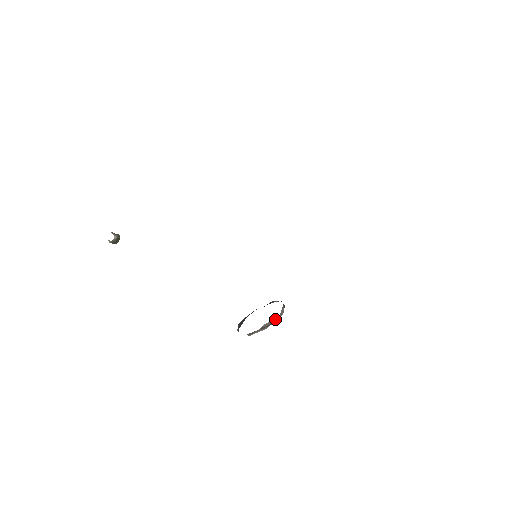
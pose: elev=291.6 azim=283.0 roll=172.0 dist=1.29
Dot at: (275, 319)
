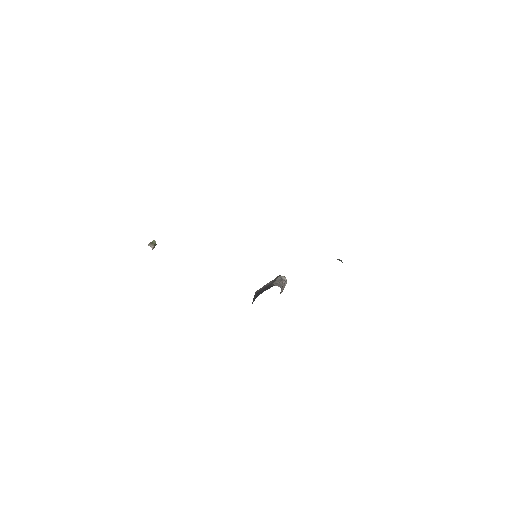
Dot at: occluded
